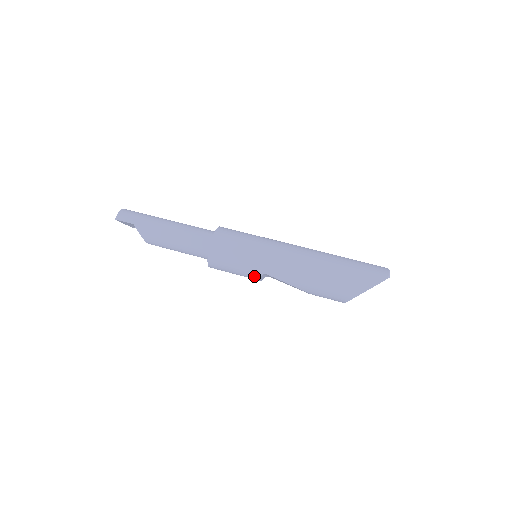
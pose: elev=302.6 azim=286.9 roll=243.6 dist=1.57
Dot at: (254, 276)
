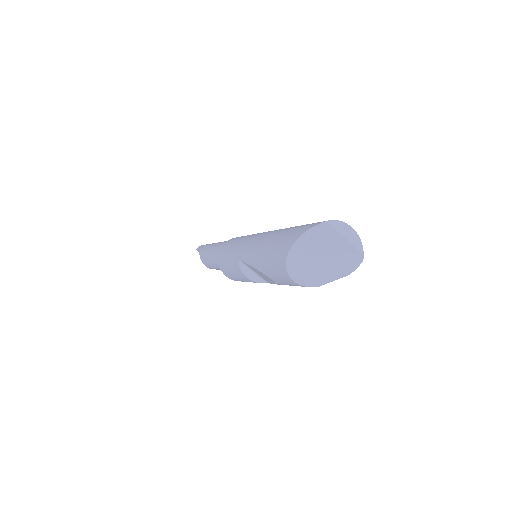
Dot at: (238, 269)
